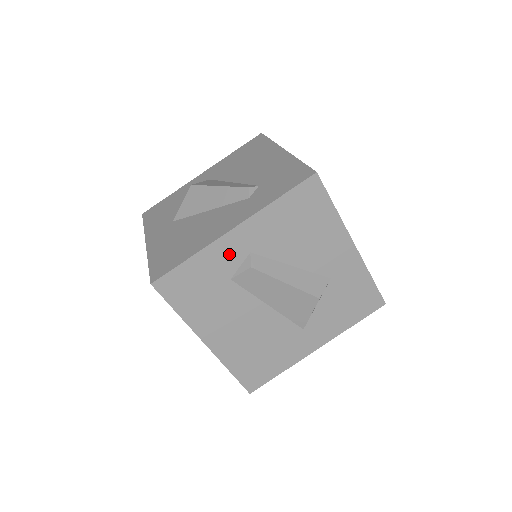
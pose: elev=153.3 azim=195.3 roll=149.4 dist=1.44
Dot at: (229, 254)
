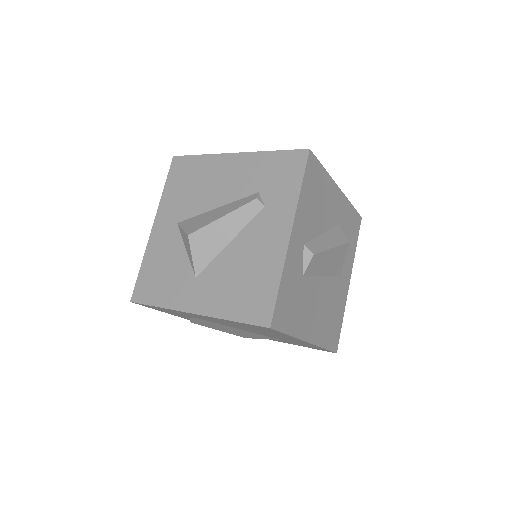
Dot at: (295, 257)
